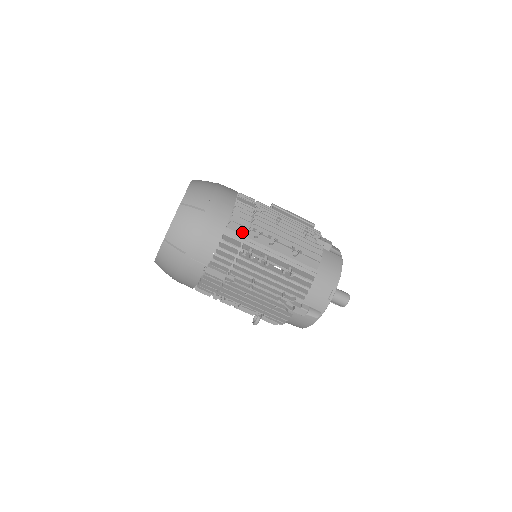
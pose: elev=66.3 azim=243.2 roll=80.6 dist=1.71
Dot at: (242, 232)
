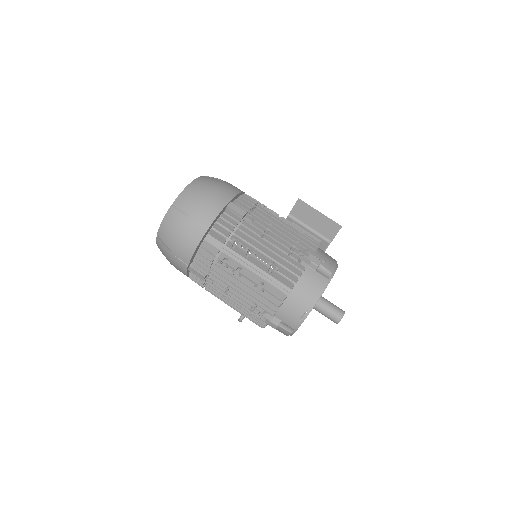
Dot at: (222, 241)
